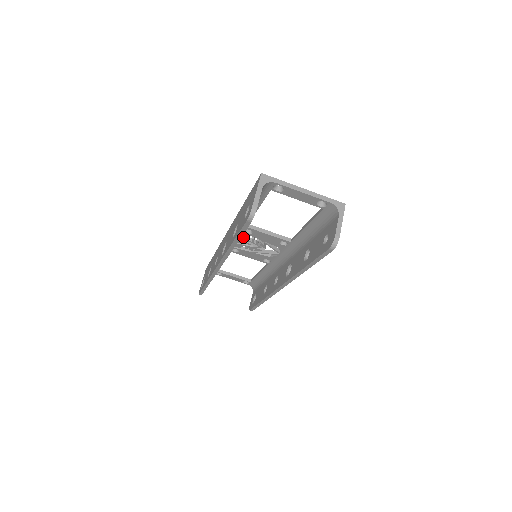
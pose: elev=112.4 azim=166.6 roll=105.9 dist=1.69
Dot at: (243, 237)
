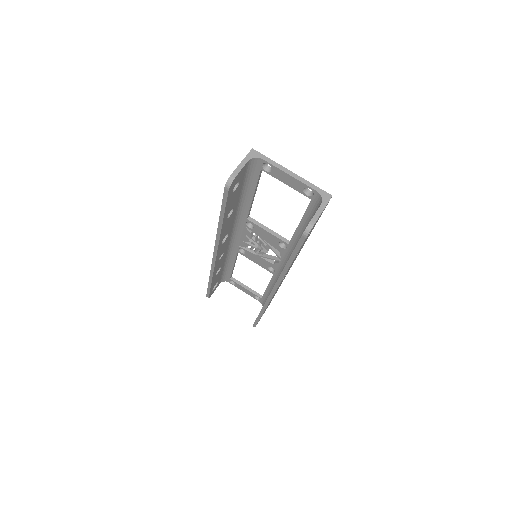
Dot at: (246, 233)
